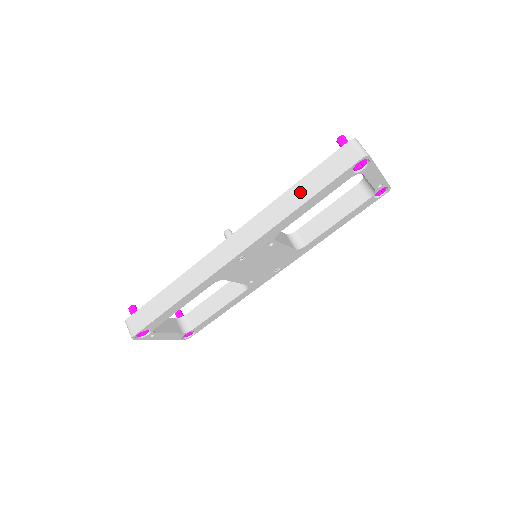
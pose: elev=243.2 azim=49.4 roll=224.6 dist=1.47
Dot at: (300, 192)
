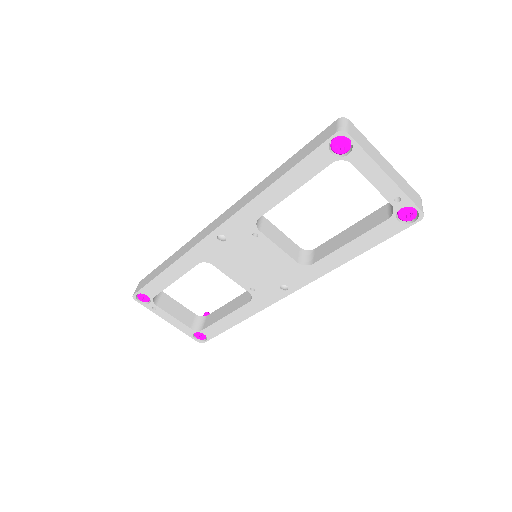
Dot at: (279, 172)
